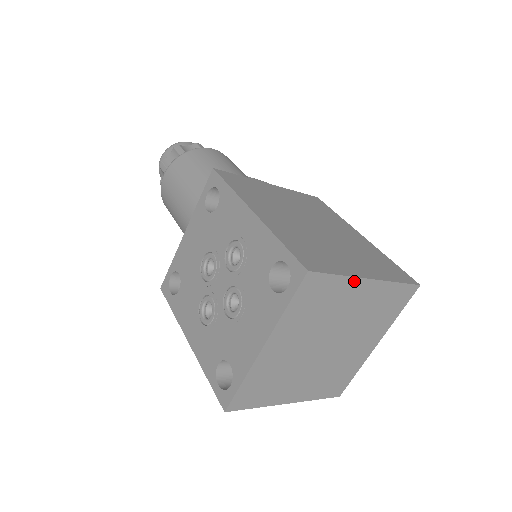
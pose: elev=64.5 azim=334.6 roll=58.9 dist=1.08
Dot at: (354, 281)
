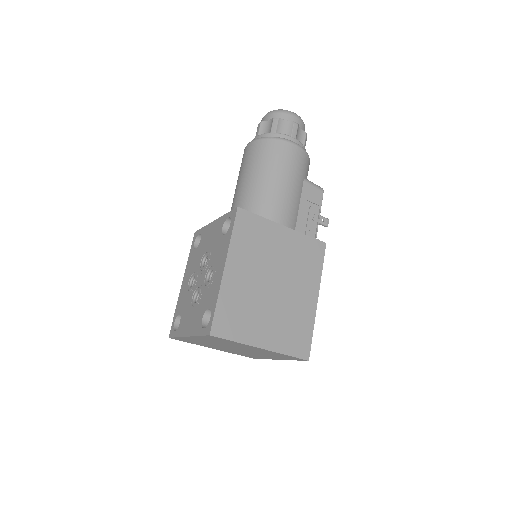
Dot at: (248, 345)
